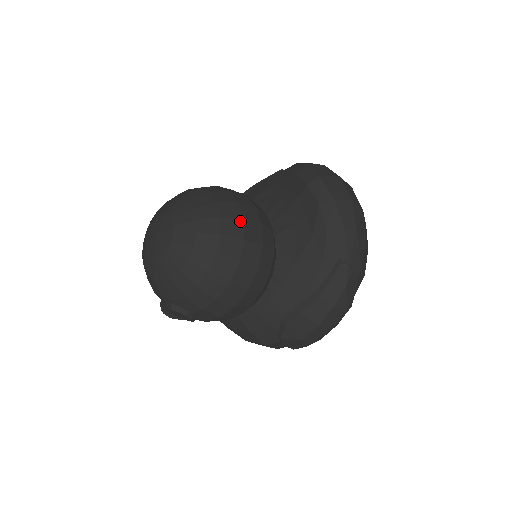
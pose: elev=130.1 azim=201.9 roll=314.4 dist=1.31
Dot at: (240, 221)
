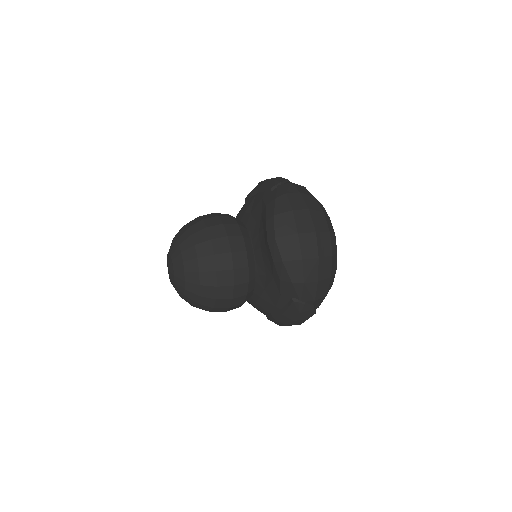
Dot at: (213, 274)
